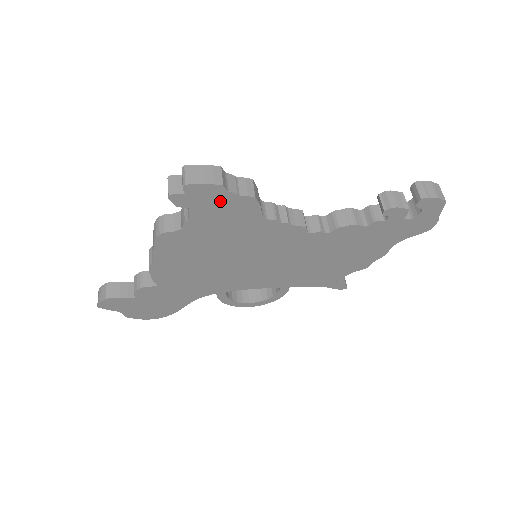
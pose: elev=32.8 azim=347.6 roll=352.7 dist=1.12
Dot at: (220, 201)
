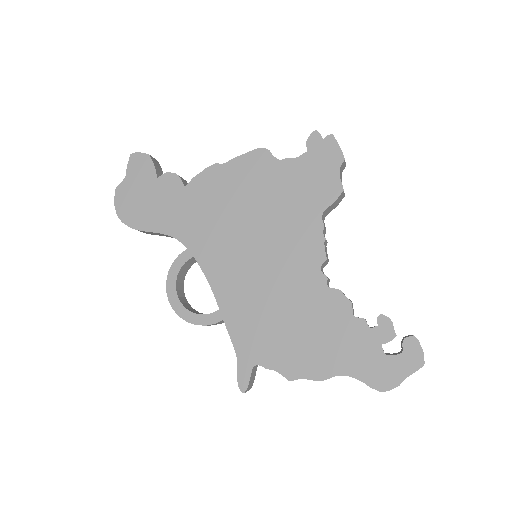
Dot at: (326, 168)
